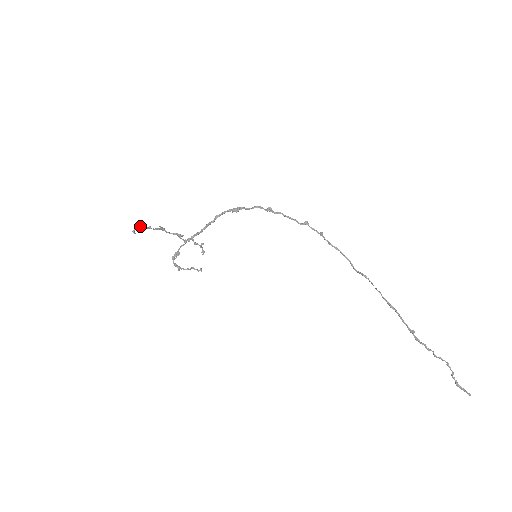
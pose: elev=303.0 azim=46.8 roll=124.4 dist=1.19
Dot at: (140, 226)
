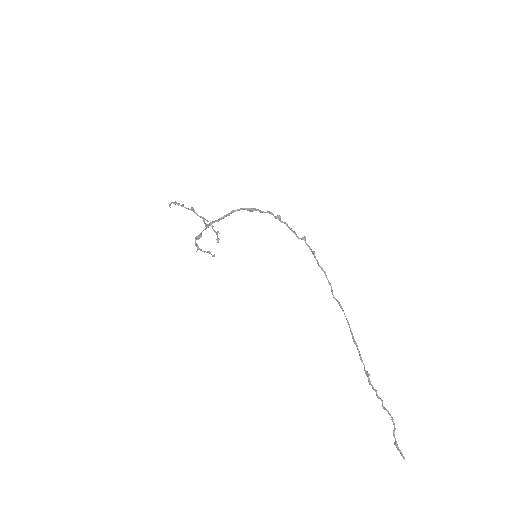
Dot at: (175, 202)
